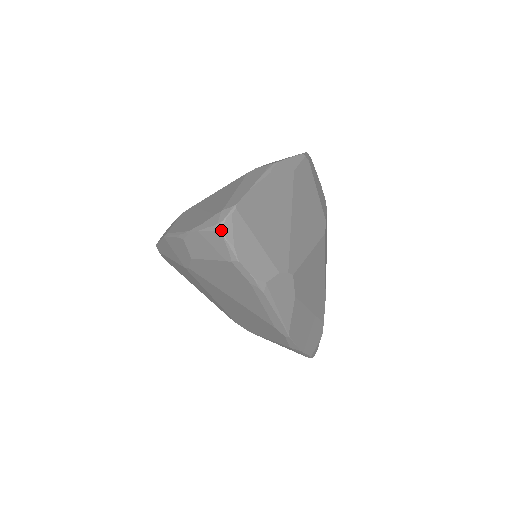
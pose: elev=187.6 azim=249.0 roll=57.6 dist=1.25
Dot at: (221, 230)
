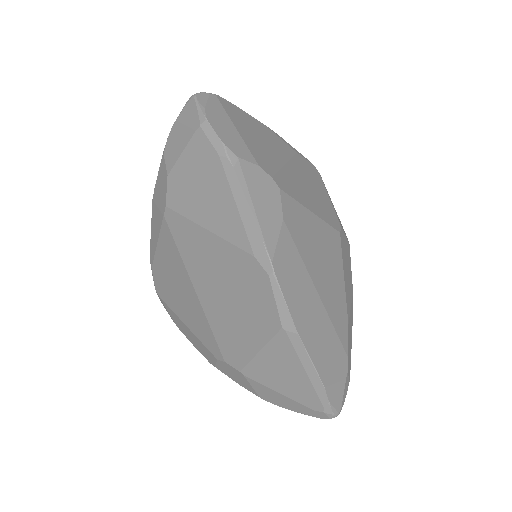
Dot at: (194, 95)
